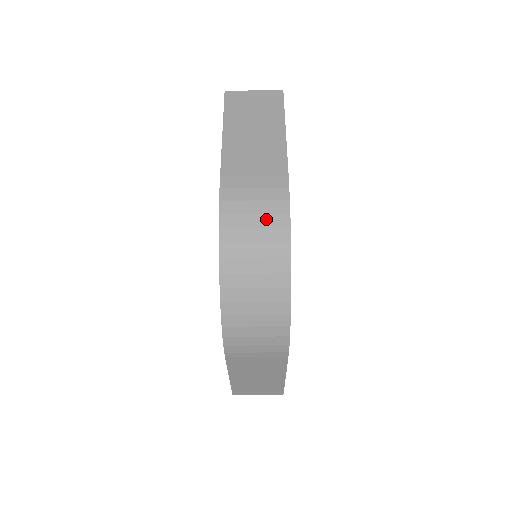
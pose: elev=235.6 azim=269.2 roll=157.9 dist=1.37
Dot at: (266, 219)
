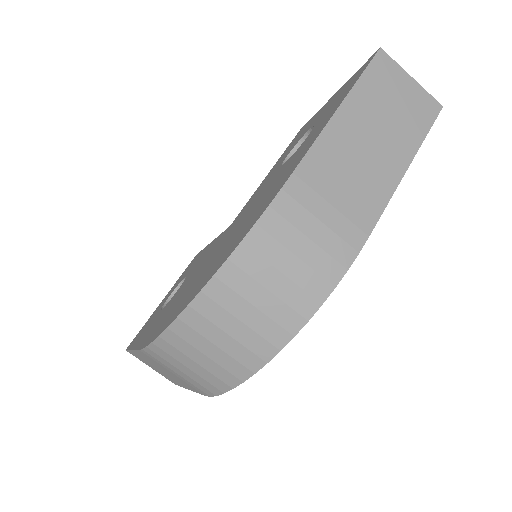
Dot at: (304, 272)
